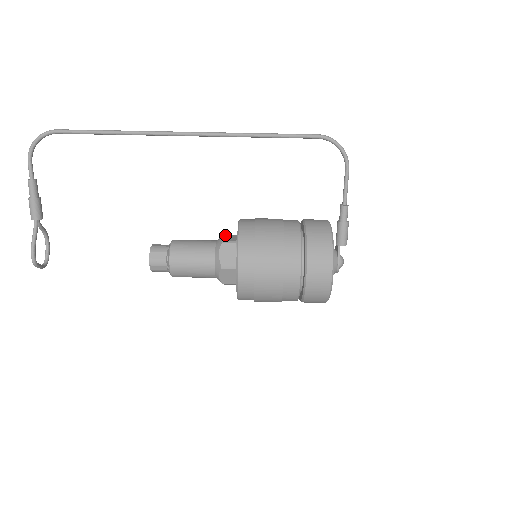
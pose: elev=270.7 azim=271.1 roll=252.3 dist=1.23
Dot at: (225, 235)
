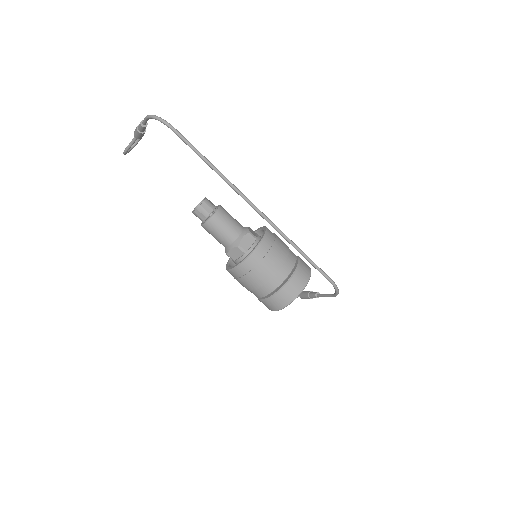
Dot at: (248, 235)
